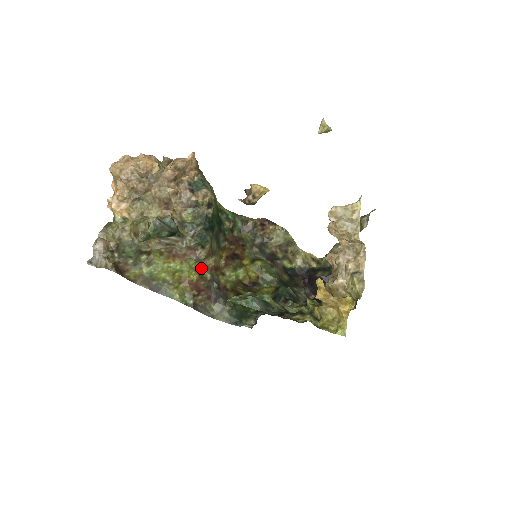
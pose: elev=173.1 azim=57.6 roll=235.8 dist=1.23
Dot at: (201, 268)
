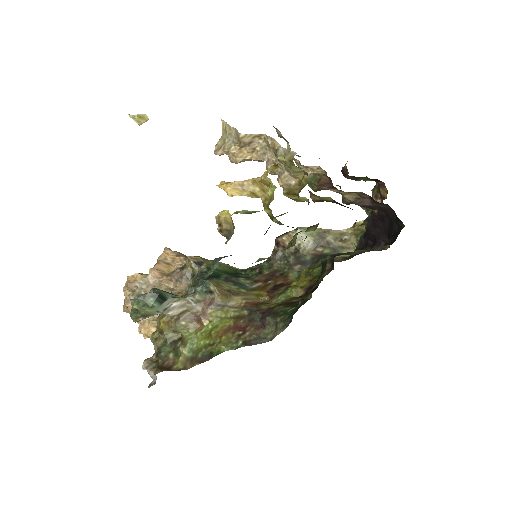
Dot at: (232, 312)
